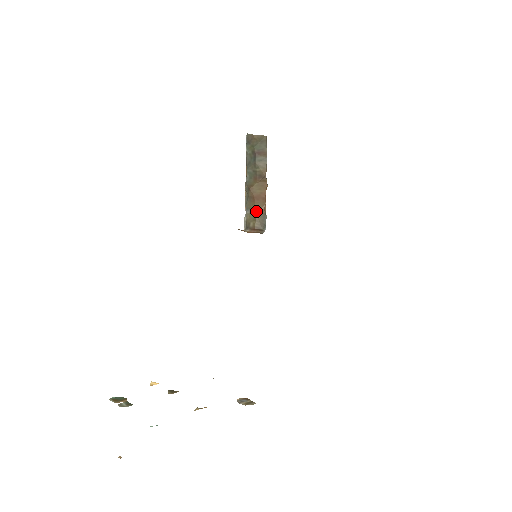
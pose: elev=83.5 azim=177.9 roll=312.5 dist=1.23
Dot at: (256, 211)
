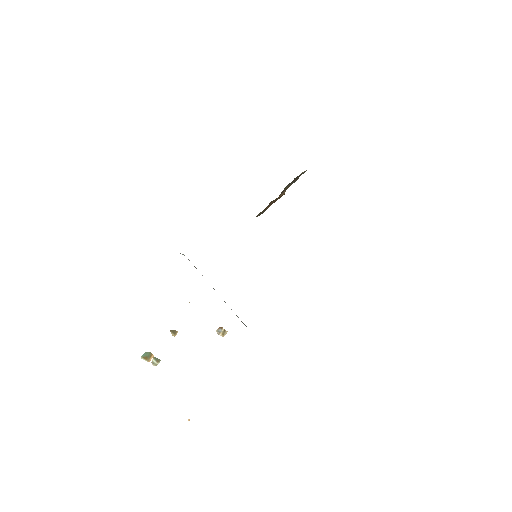
Dot at: (263, 210)
